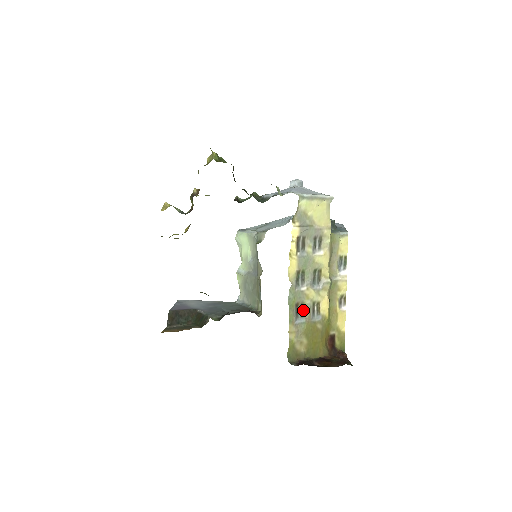
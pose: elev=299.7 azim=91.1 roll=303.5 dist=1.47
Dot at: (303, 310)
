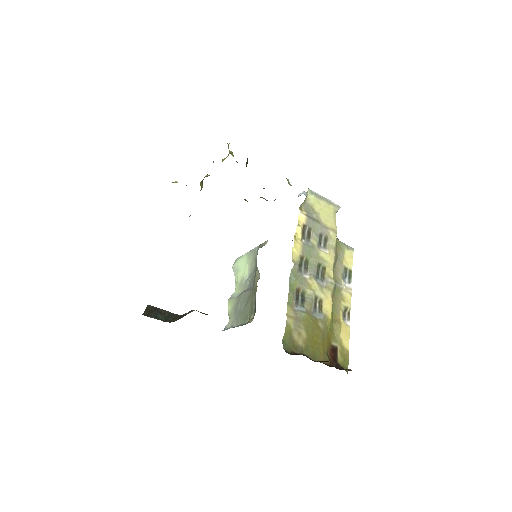
Dot at: (304, 299)
